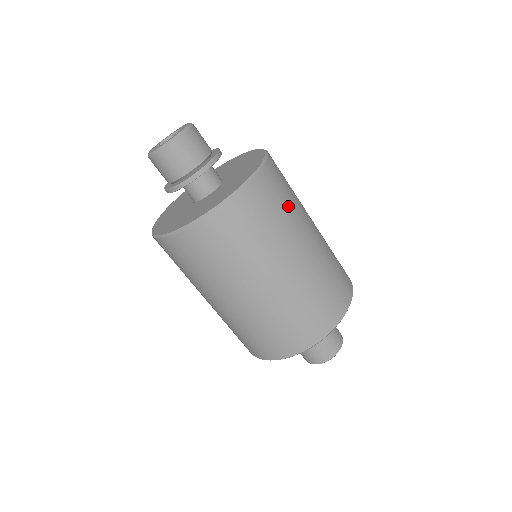
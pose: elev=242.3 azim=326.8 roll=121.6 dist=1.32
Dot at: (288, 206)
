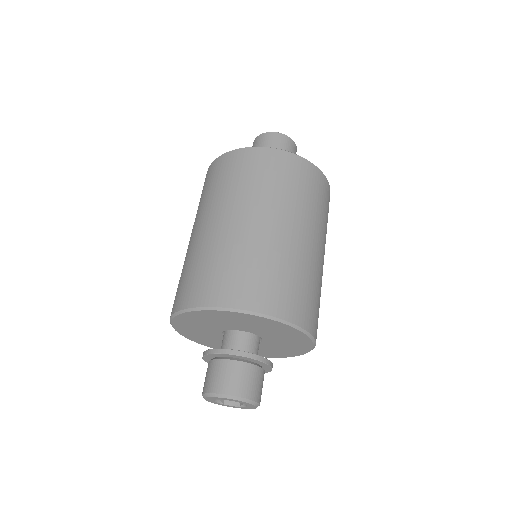
Dot at: occluded
